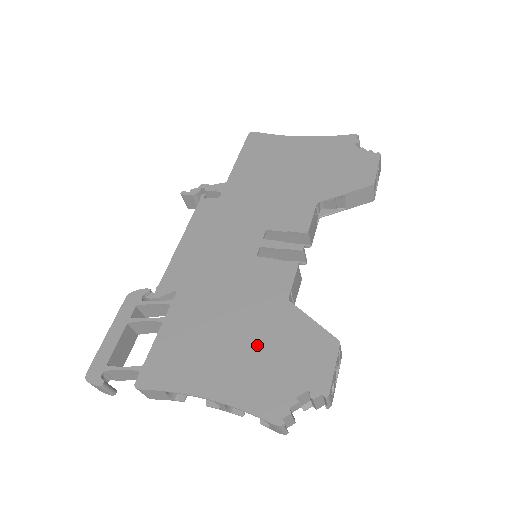
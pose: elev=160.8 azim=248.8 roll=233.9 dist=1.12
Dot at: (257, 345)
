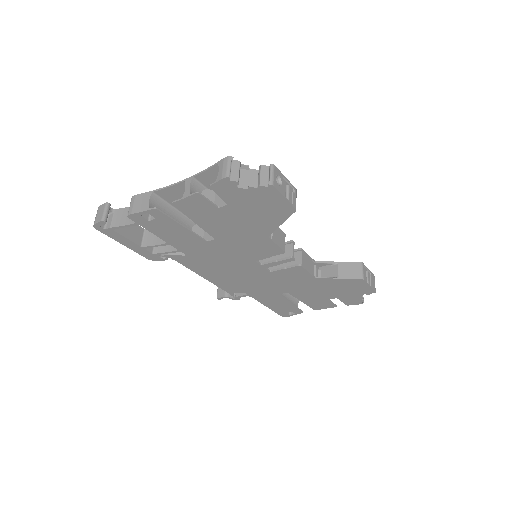
Dot at: occluded
